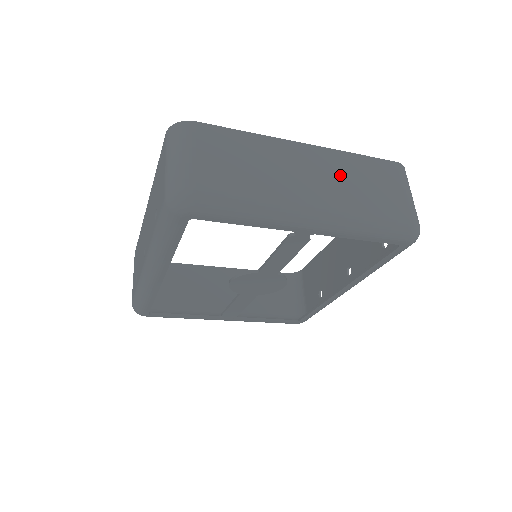
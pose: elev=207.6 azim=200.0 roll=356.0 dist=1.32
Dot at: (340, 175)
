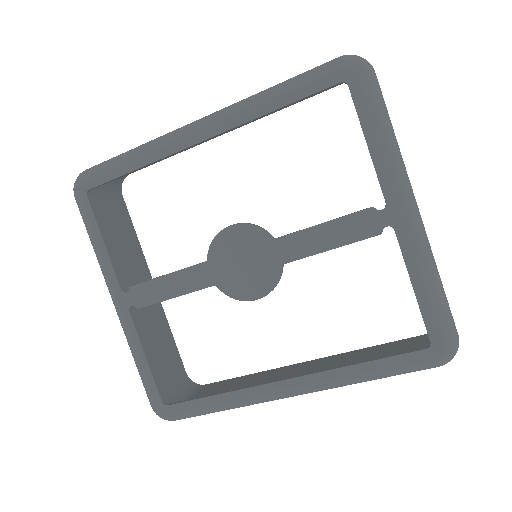
Dot at: occluded
